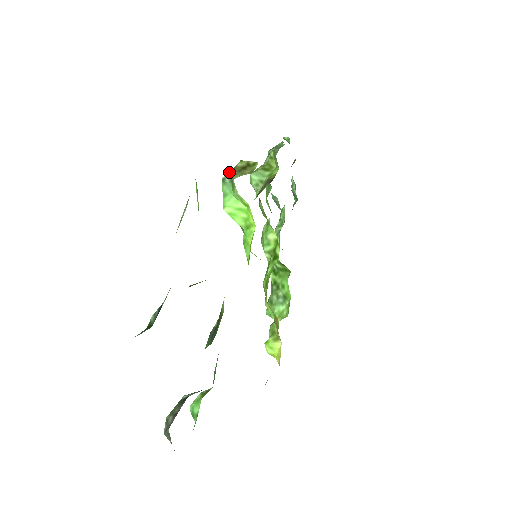
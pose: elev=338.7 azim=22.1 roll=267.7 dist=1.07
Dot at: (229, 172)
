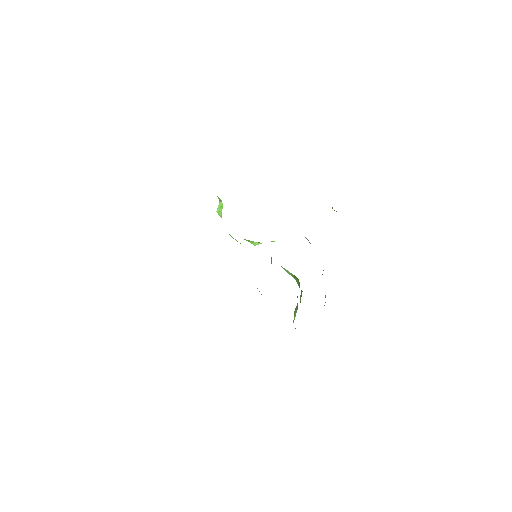
Dot at: occluded
